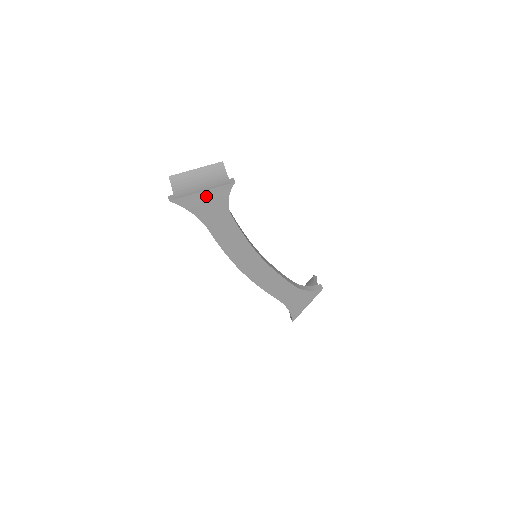
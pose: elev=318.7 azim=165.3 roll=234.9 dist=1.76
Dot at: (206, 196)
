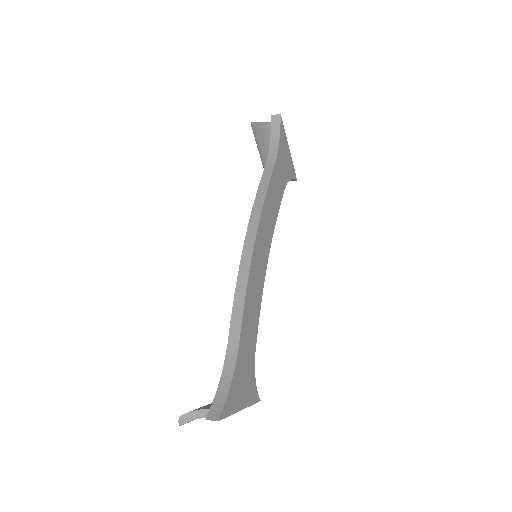
Dot at: (288, 154)
